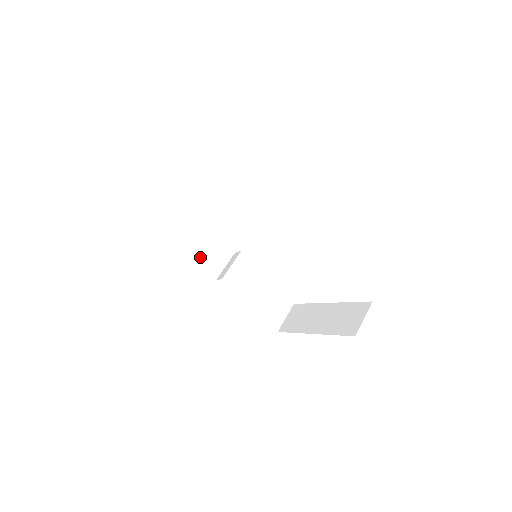
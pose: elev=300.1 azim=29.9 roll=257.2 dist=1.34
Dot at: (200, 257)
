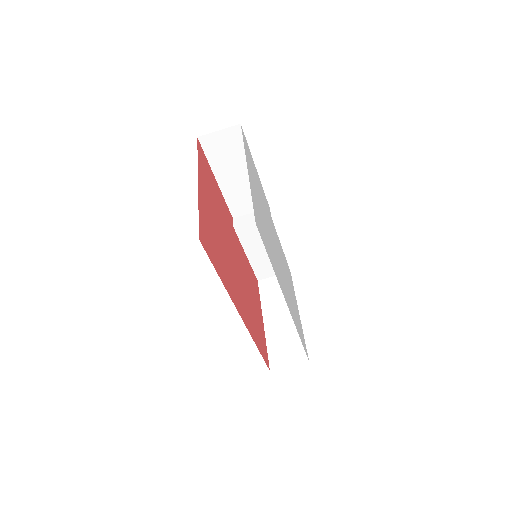
Dot at: (231, 195)
